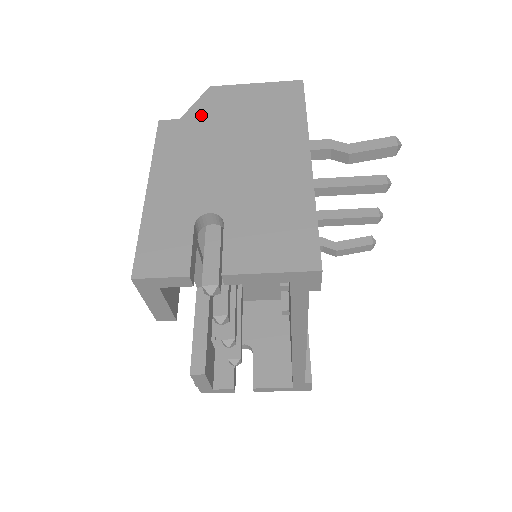
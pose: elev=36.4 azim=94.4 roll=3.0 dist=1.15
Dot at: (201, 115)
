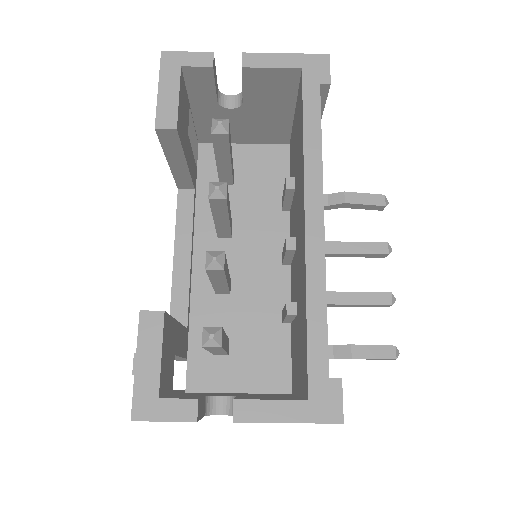
Dot at: occluded
